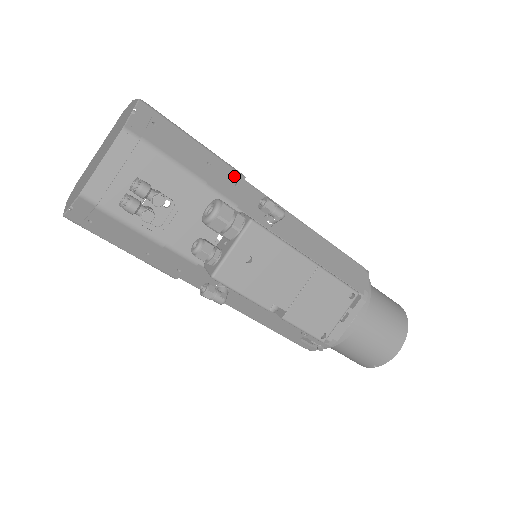
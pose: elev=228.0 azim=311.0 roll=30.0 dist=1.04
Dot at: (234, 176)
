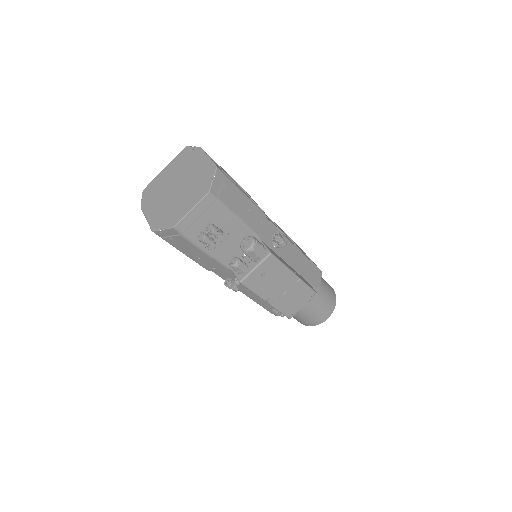
Dot at: (260, 216)
